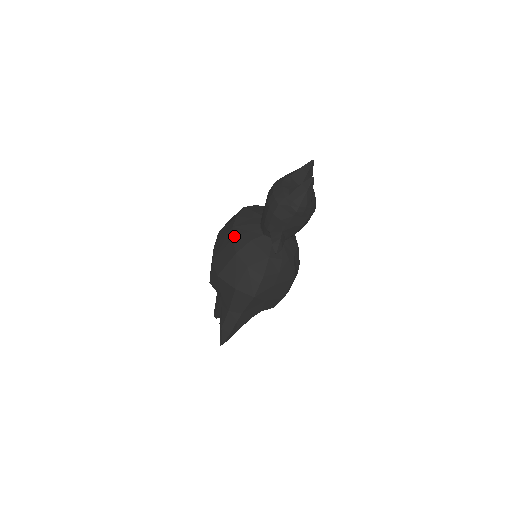
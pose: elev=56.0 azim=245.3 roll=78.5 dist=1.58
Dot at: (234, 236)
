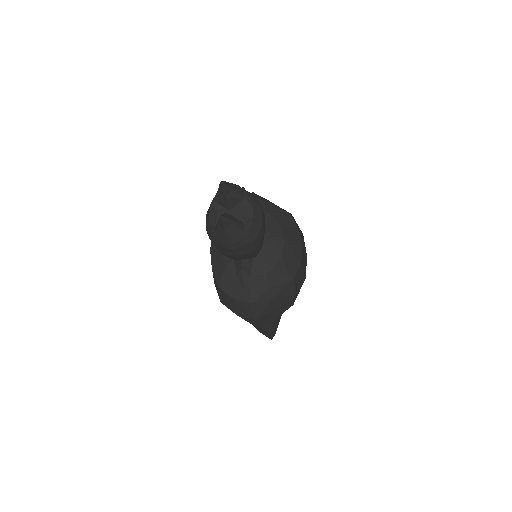
Dot at: (212, 264)
